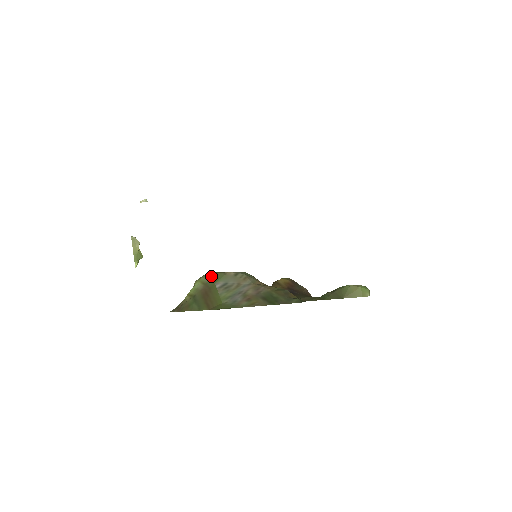
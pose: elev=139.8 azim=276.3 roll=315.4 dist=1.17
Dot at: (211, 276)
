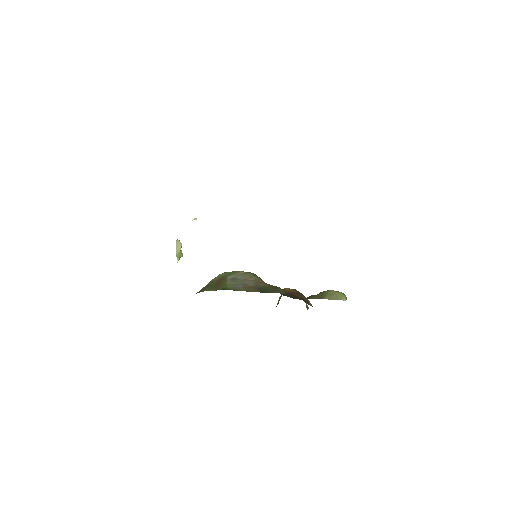
Dot at: (227, 273)
